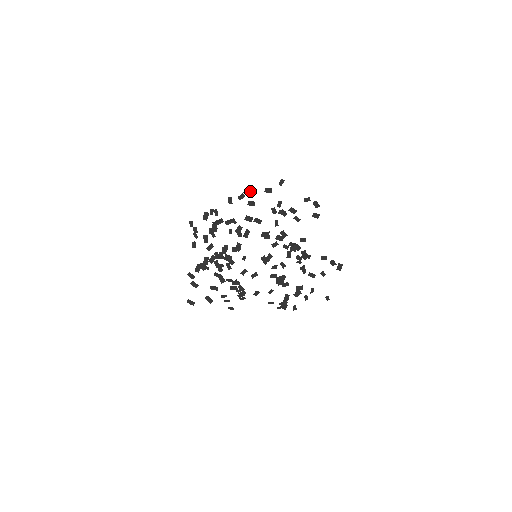
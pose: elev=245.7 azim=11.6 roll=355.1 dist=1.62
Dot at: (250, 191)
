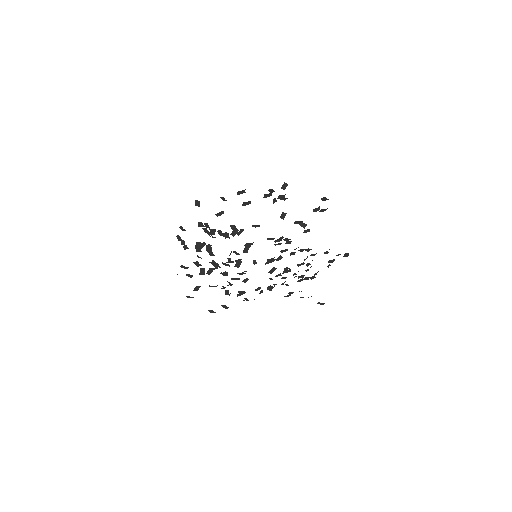
Dot at: (244, 191)
